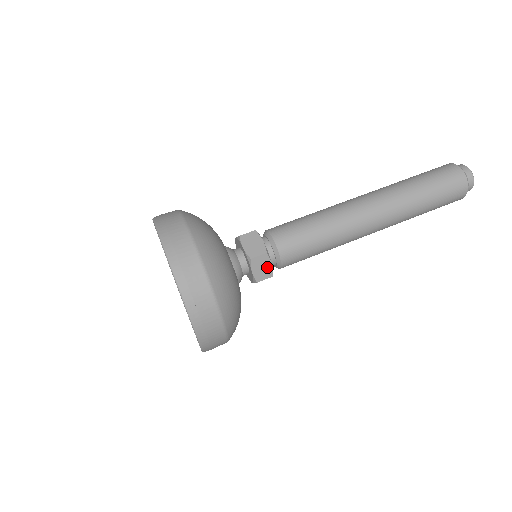
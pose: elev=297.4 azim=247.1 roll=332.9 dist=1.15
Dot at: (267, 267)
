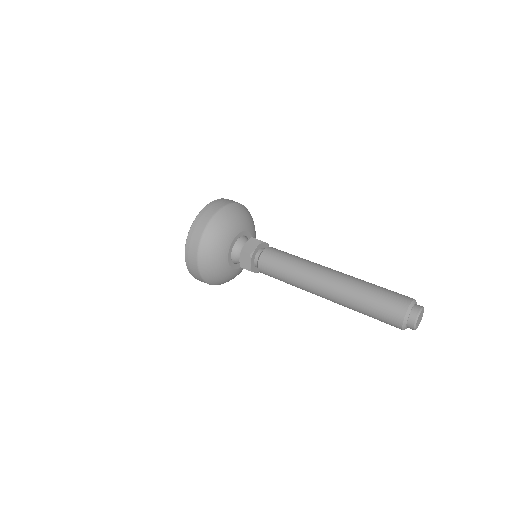
Dot at: (253, 247)
